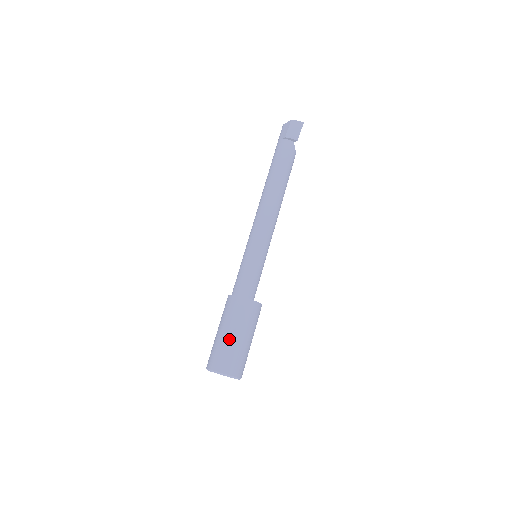
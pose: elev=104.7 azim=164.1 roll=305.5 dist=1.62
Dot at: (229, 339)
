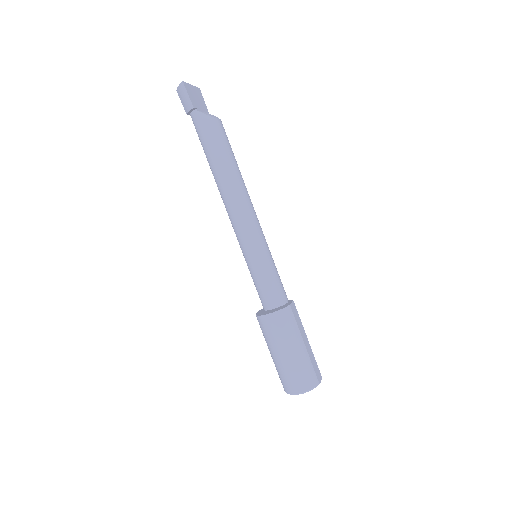
Dot at: (274, 360)
